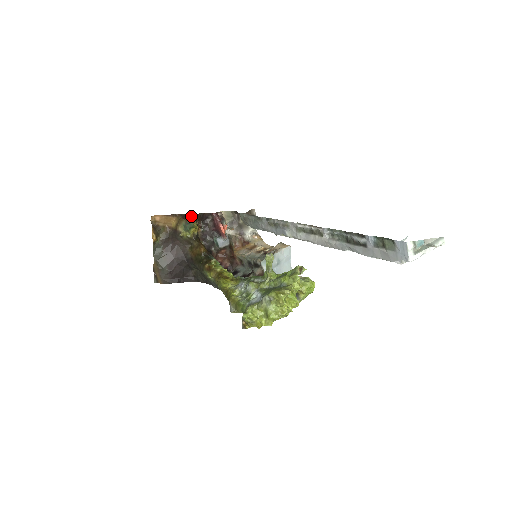
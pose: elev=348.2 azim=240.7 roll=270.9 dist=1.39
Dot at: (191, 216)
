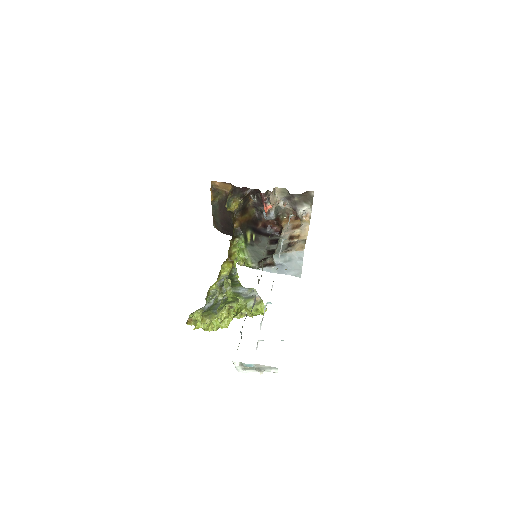
Dot at: (240, 191)
